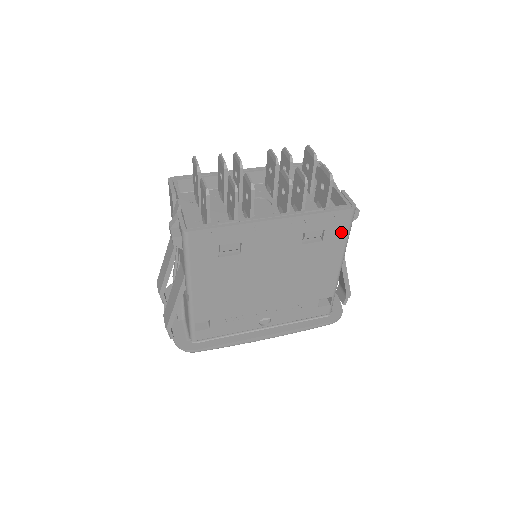
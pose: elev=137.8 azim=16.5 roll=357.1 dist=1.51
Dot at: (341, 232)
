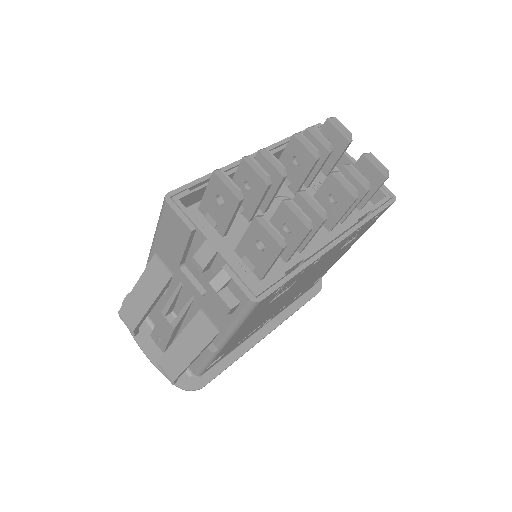
Dot at: (371, 224)
